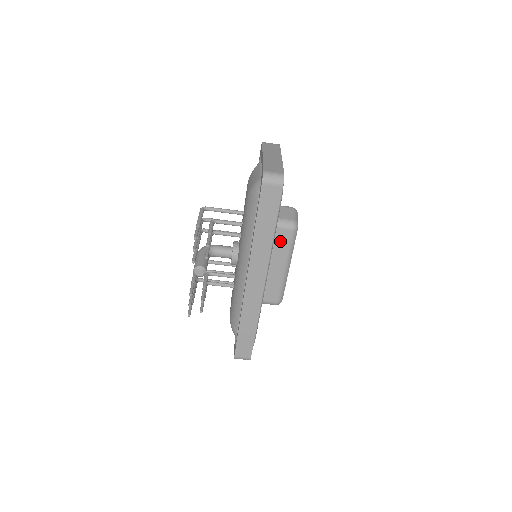
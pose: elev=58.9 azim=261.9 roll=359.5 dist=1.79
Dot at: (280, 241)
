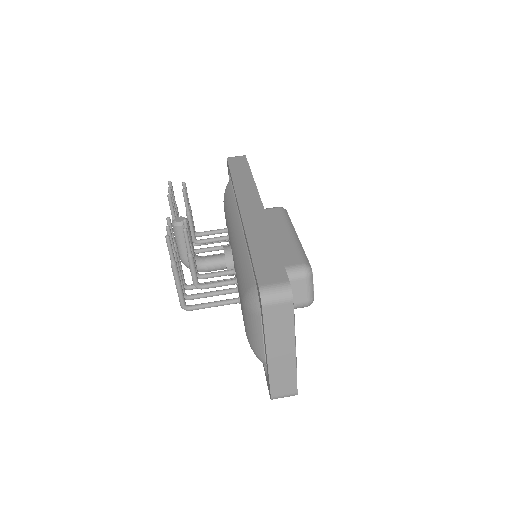
Dot at: (272, 217)
